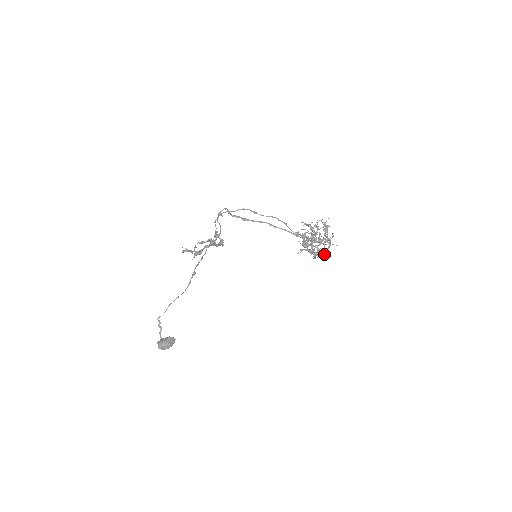
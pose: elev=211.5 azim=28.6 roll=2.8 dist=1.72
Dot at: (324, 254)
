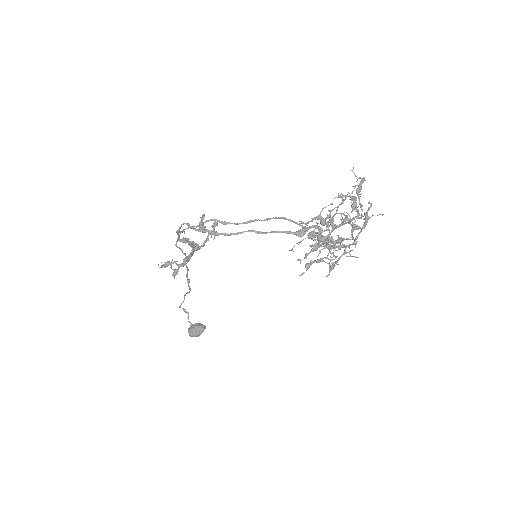
Dot at: (350, 255)
